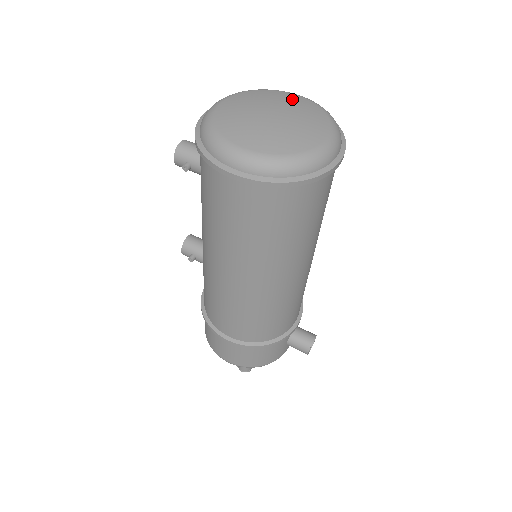
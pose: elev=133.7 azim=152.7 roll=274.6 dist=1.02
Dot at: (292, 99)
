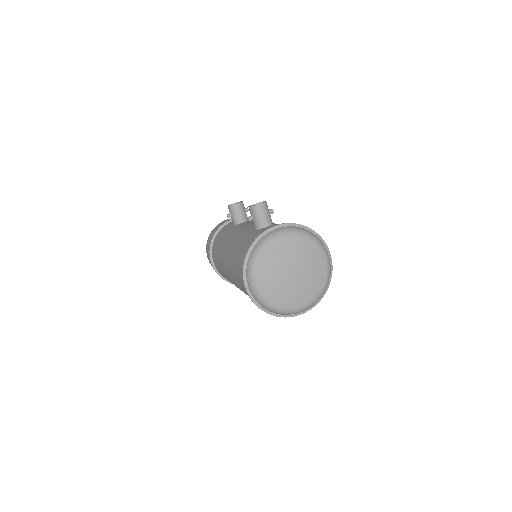
Dot at: (317, 265)
